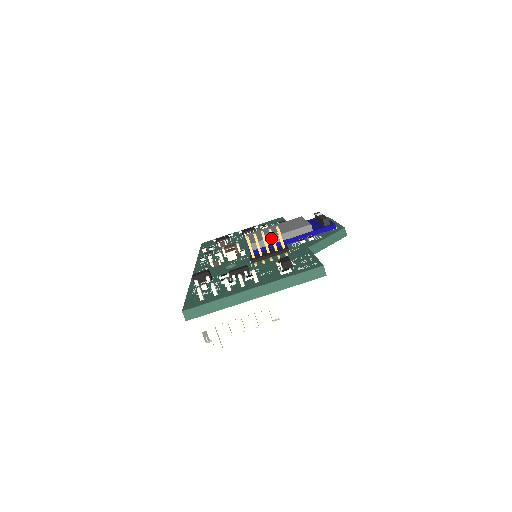
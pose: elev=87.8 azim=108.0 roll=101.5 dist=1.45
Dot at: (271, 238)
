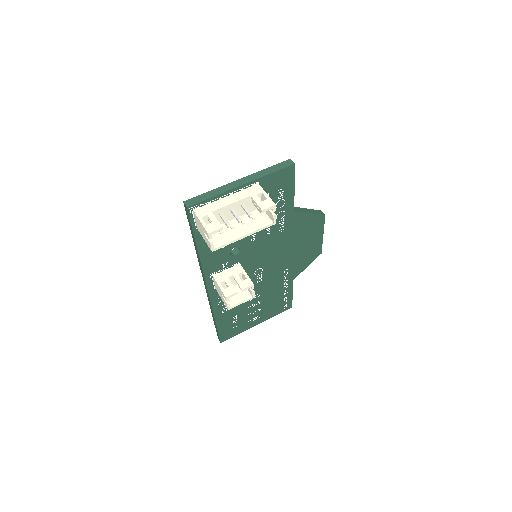
Dot at: occluded
